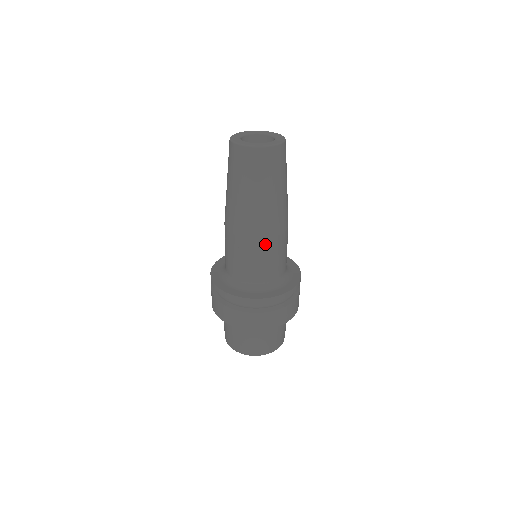
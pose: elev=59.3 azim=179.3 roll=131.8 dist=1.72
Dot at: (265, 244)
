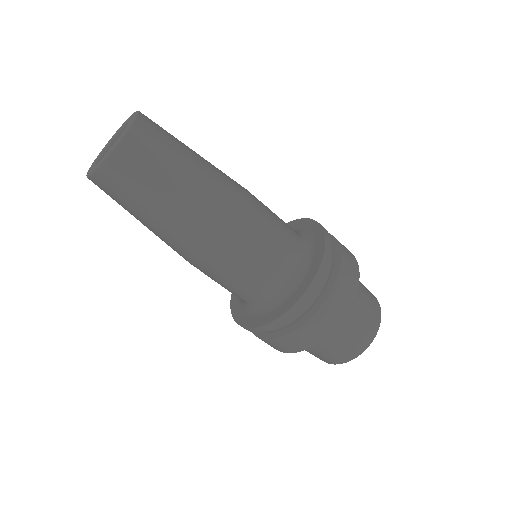
Dot at: (212, 267)
